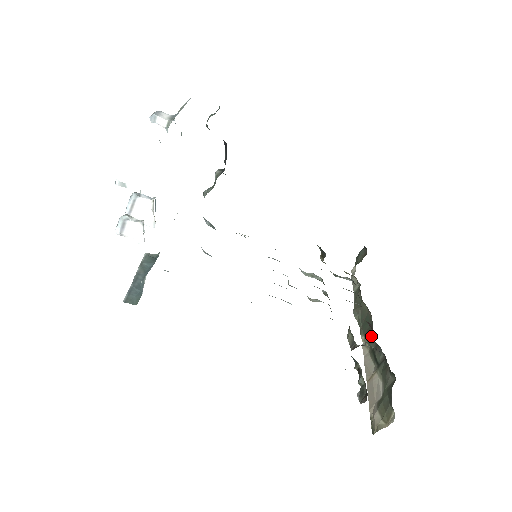
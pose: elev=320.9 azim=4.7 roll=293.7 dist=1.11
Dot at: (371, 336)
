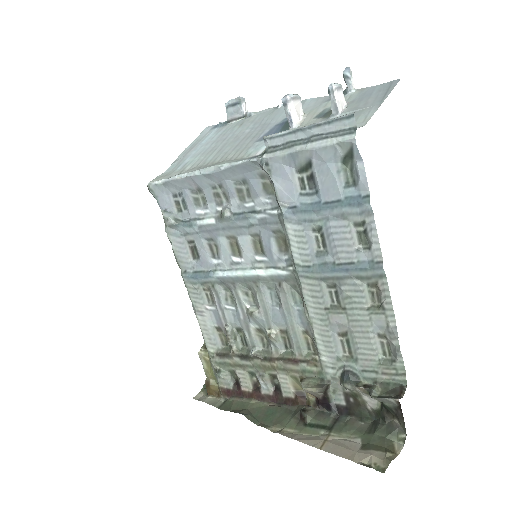
Dot at: (304, 408)
